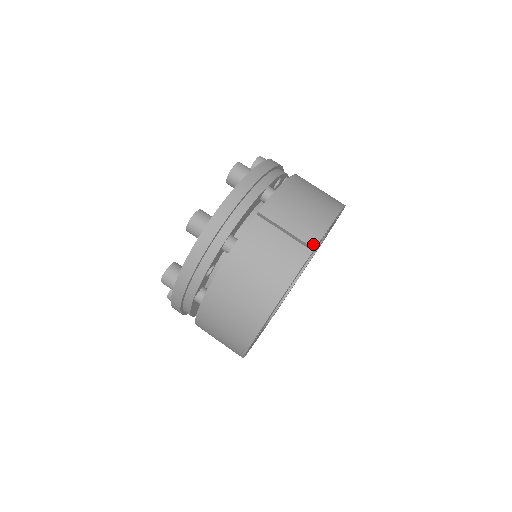
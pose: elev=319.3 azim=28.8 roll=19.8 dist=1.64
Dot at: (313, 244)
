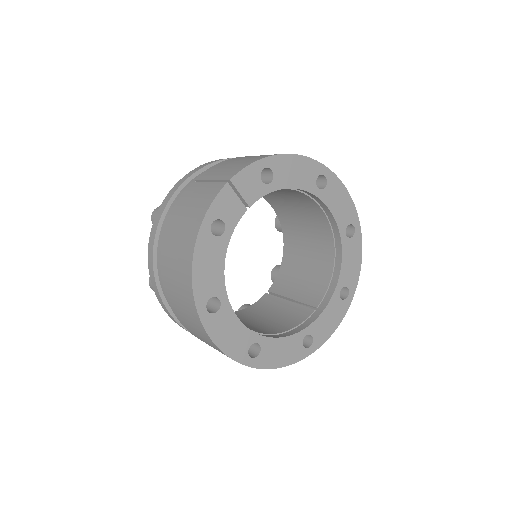
Dot at: (230, 177)
